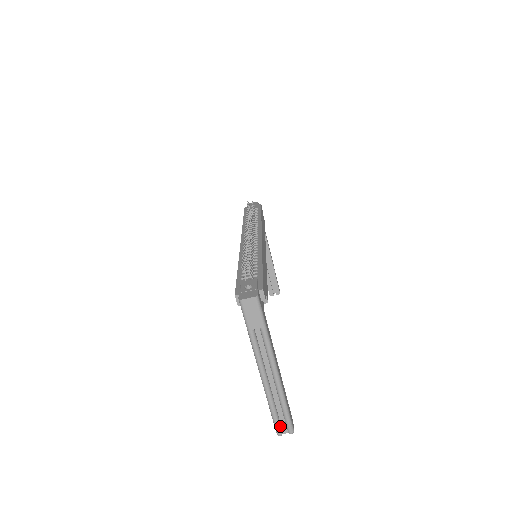
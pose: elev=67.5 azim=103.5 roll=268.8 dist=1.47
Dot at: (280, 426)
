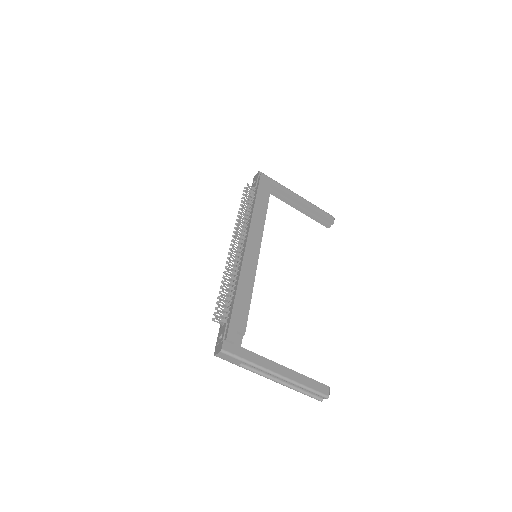
Dot at: (316, 397)
